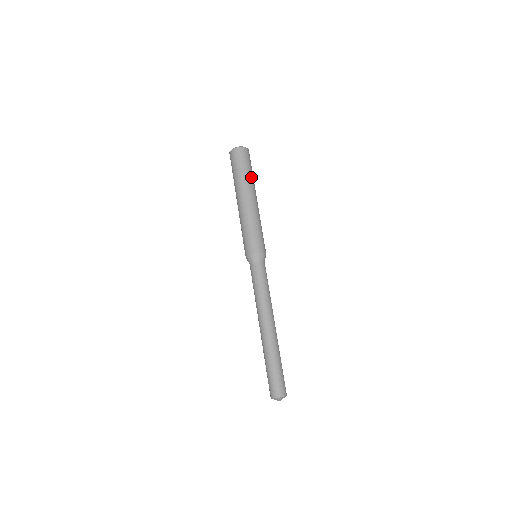
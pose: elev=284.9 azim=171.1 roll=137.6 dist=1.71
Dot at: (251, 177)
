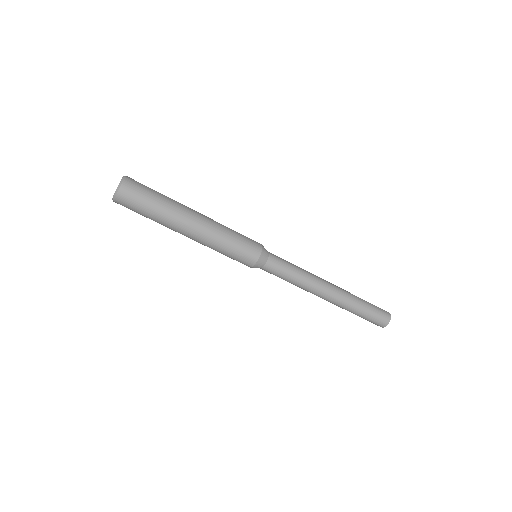
Dot at: (161, 215)
